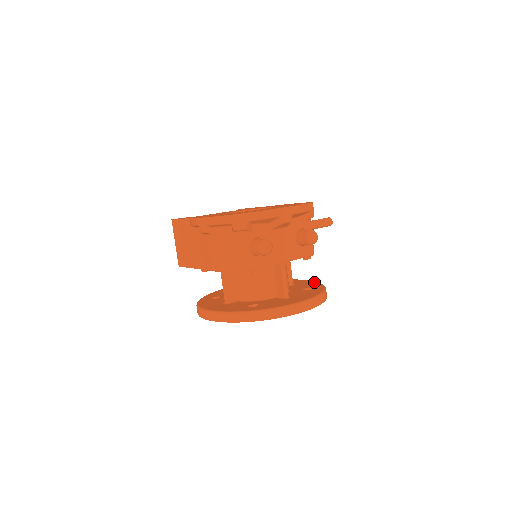
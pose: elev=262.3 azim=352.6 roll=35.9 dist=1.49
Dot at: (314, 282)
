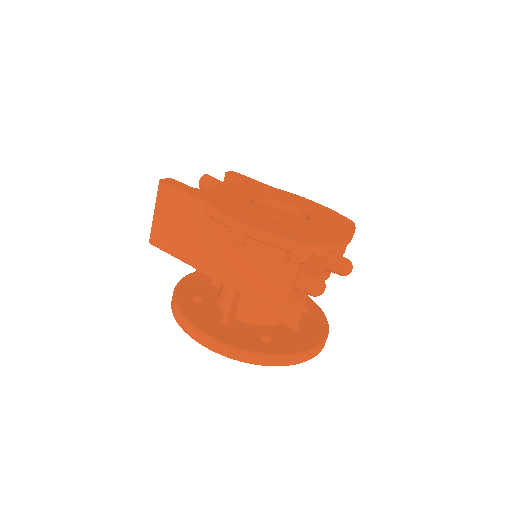
Dot at: occluded
